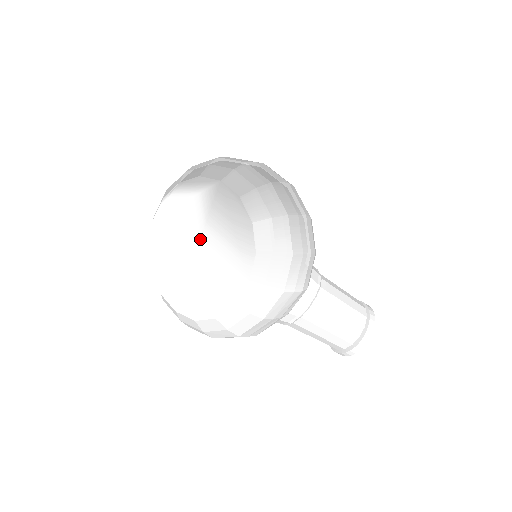
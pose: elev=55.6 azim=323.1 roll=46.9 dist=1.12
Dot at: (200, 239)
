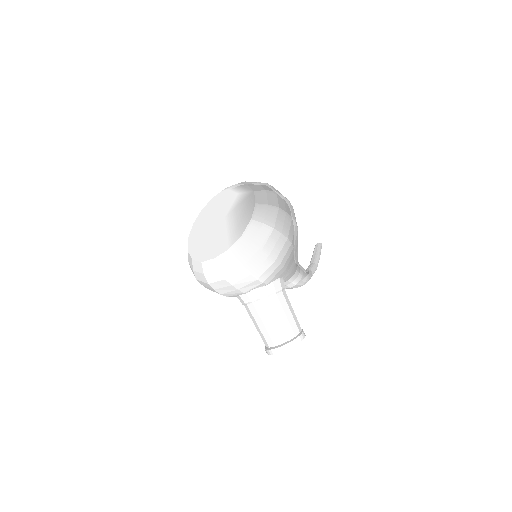
Dot at: (225, 217)
